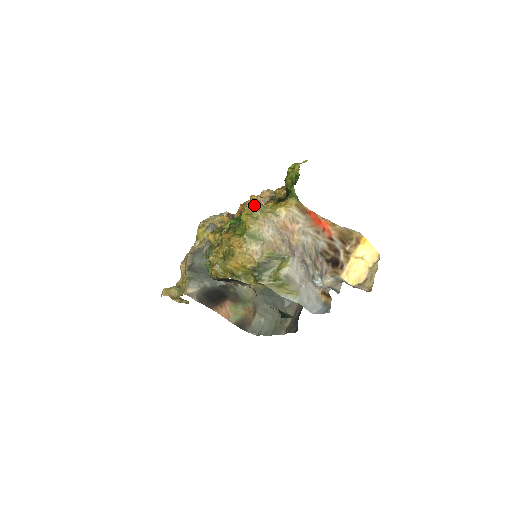
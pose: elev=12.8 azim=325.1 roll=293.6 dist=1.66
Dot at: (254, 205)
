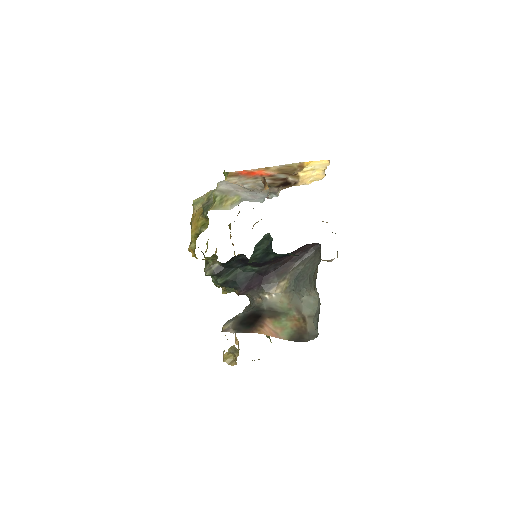
Dot at: occluded
